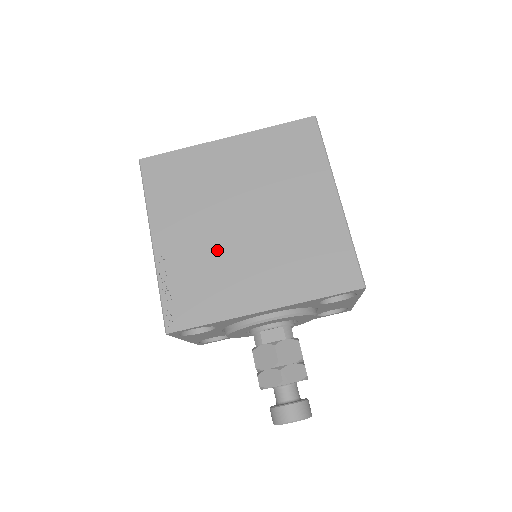
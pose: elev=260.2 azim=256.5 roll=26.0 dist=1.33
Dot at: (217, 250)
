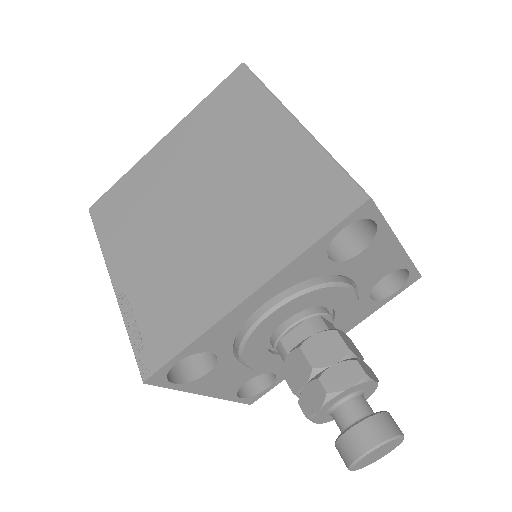
Dot at: (177, 254)
